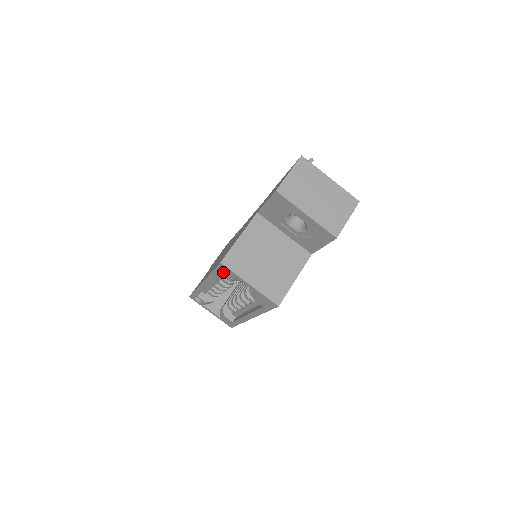
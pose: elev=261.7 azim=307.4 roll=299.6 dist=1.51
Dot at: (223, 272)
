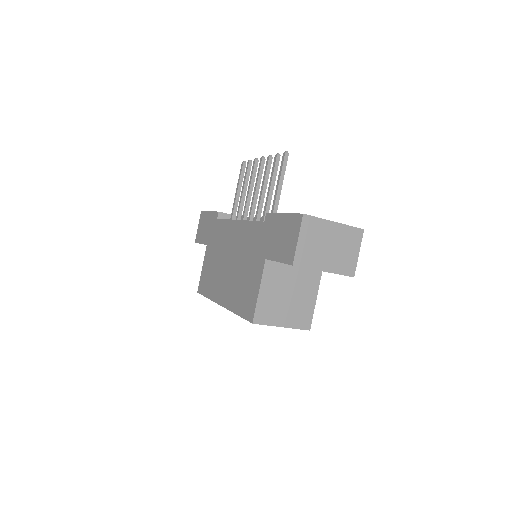
Dot at: occluded
